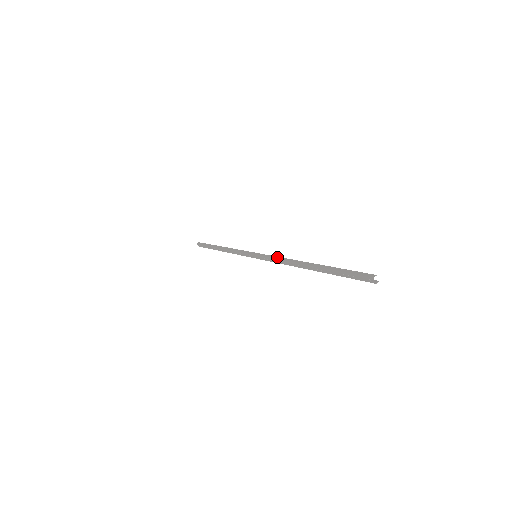
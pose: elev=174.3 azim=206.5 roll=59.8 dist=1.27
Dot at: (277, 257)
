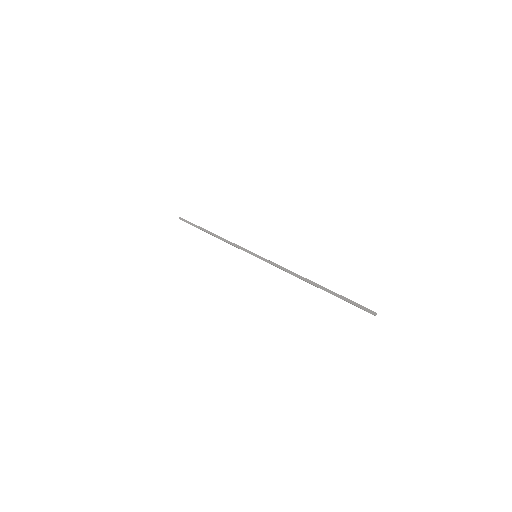
Dot at: (280, 267)
